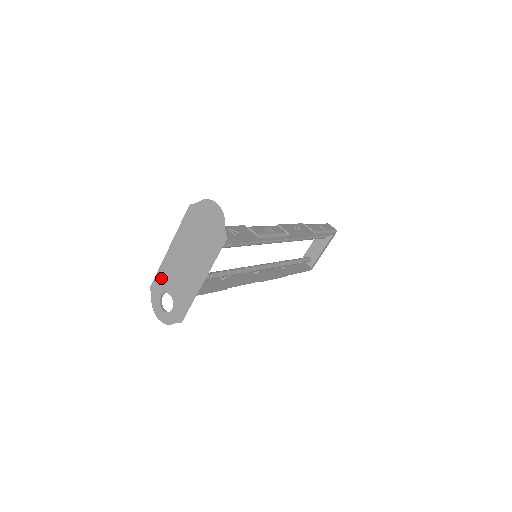
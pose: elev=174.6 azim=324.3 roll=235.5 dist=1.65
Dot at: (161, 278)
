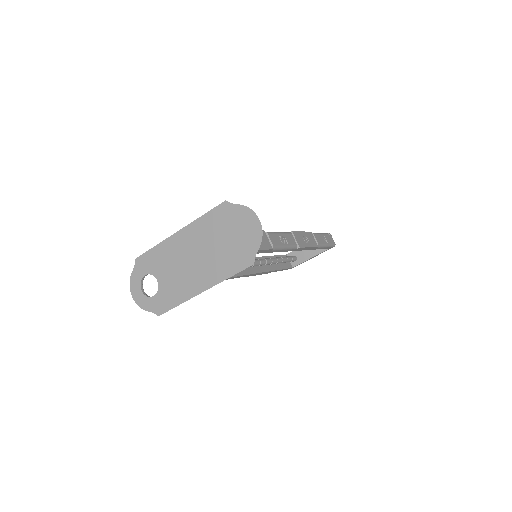
Dot at: (154, 257)
